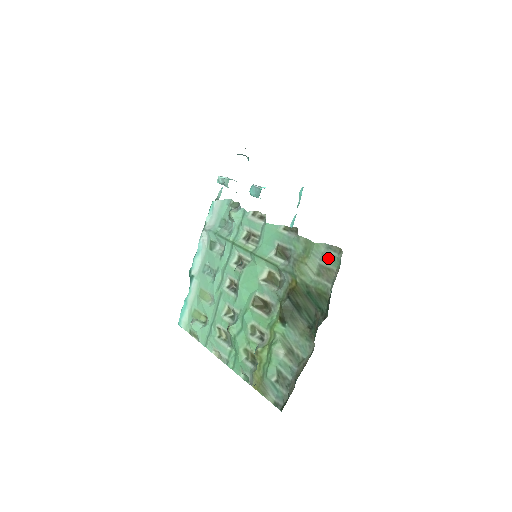
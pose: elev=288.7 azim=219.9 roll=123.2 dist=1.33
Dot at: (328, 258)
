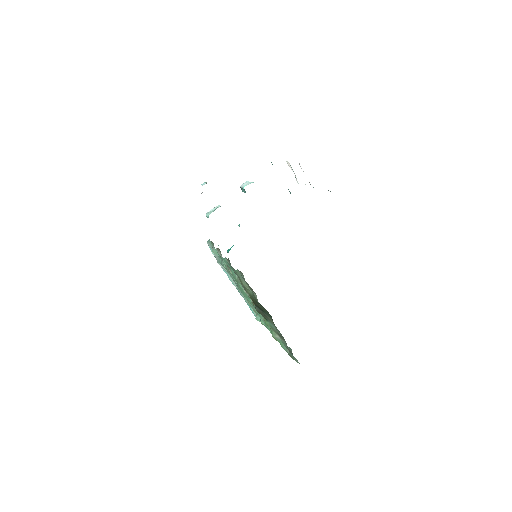
Dot at: occluded
